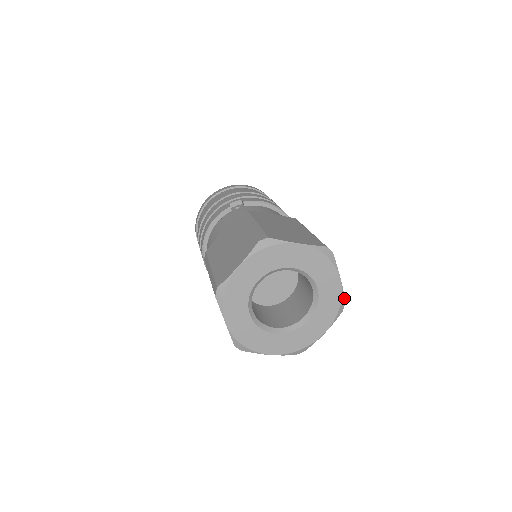
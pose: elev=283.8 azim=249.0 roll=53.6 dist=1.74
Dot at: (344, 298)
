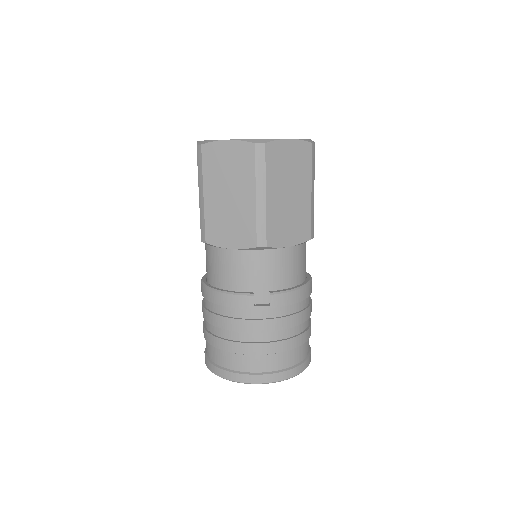
Dot at: occluded
